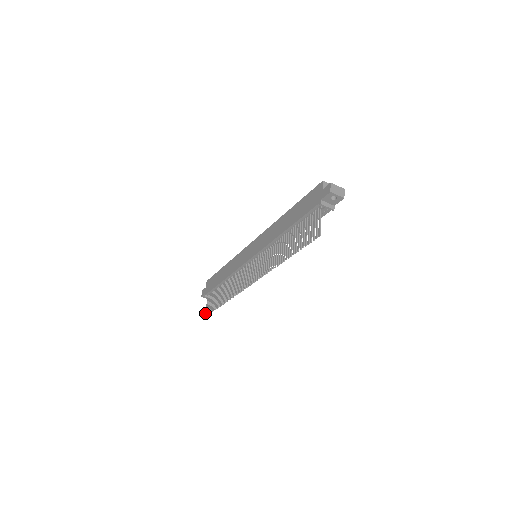
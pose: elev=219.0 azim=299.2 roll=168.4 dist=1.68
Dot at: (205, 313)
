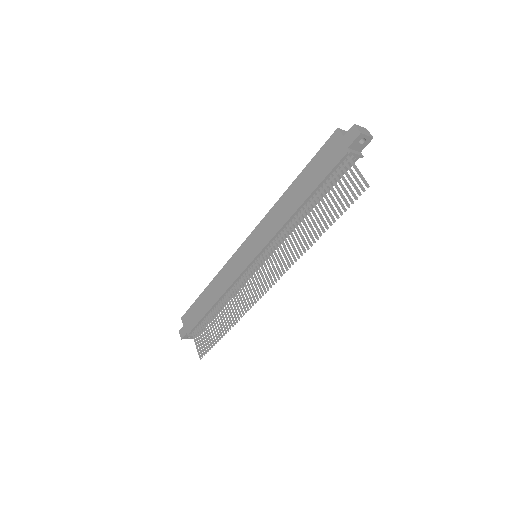
Dot at: (199, 354)
